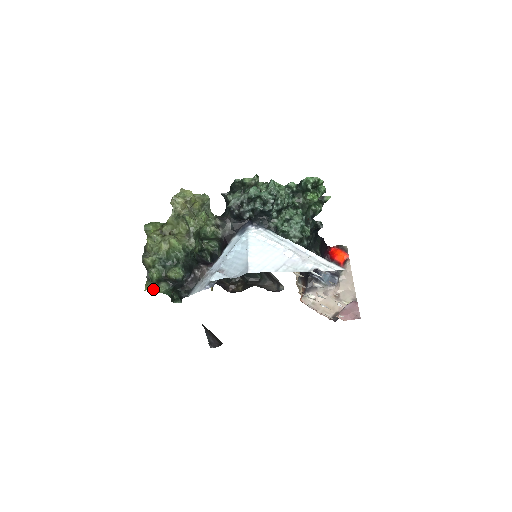
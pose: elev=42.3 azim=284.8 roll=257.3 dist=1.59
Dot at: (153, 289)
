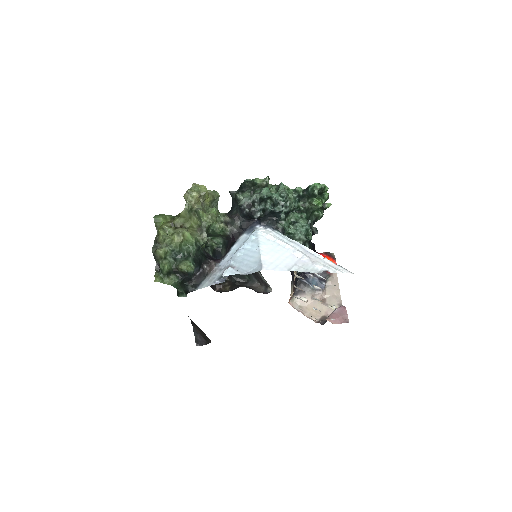
Dot at: (163, 281)
